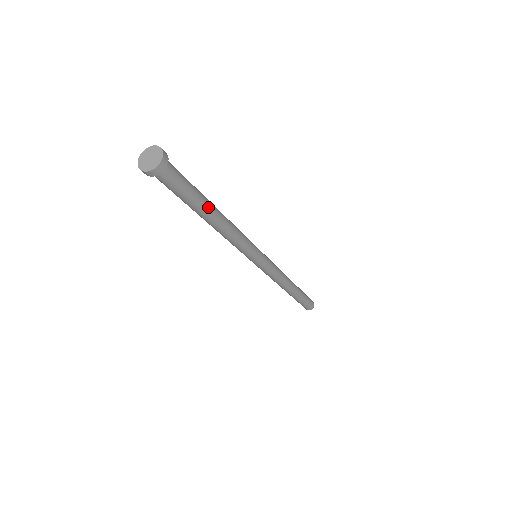
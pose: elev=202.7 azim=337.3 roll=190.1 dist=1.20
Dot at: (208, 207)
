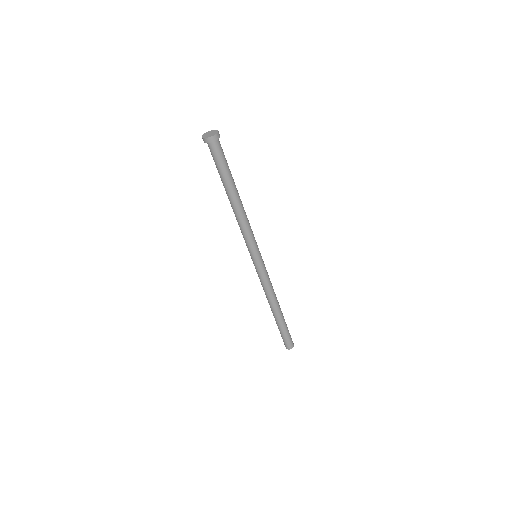
Dot at: occluded
